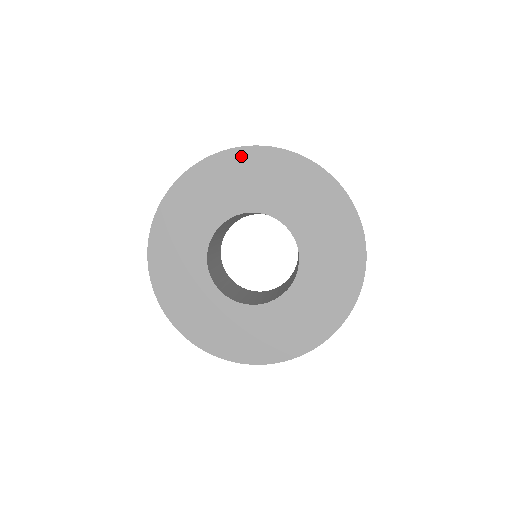
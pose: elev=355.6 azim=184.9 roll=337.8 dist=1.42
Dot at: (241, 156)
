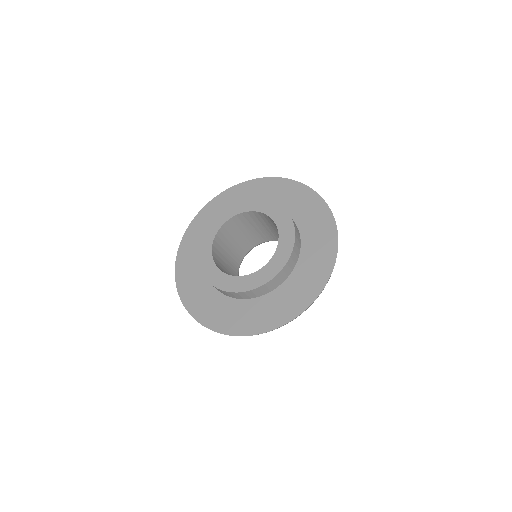
Dot at: (303, 191)
